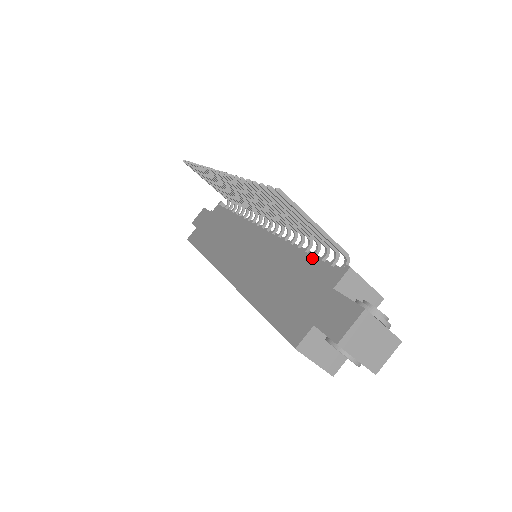
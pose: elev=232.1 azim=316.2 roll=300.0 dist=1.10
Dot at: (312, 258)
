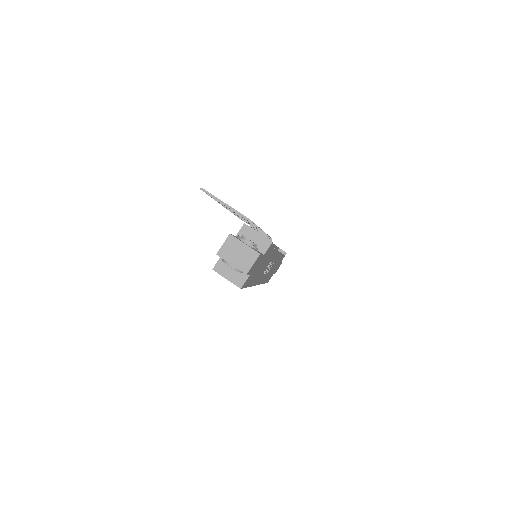
Dot at: occluded
